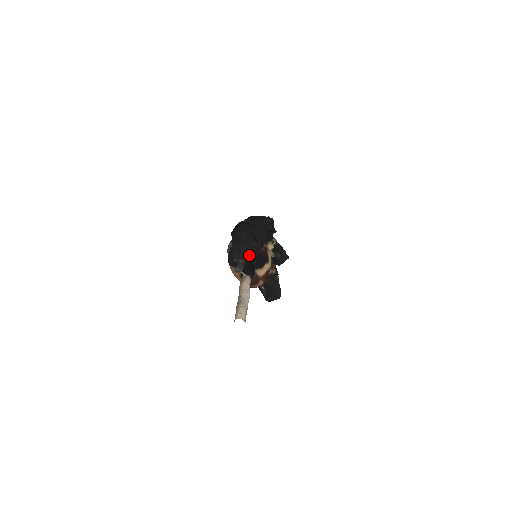
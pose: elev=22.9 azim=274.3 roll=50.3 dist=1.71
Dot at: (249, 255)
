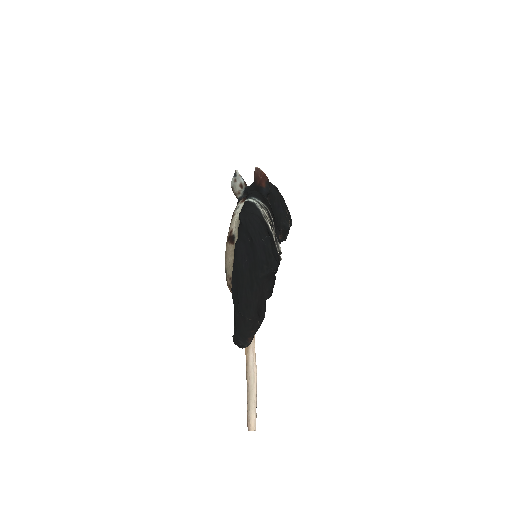
Dot at: occluded
